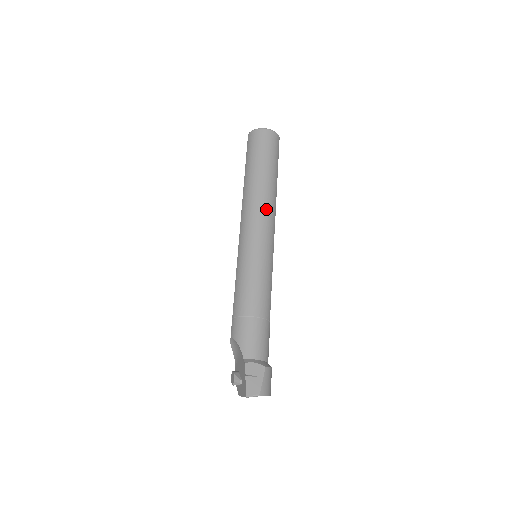
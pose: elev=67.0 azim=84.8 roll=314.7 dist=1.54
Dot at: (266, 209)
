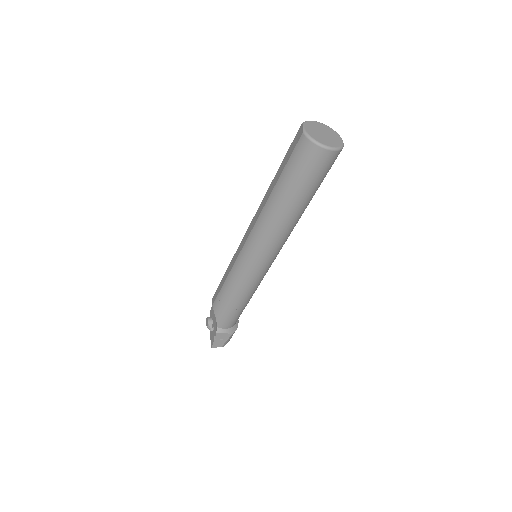
Dot at: (281, 238)
